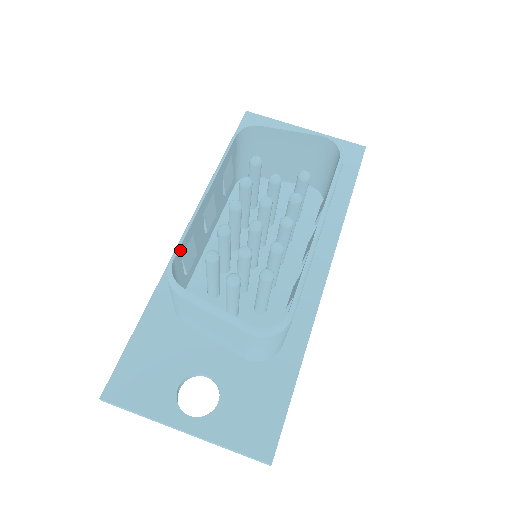
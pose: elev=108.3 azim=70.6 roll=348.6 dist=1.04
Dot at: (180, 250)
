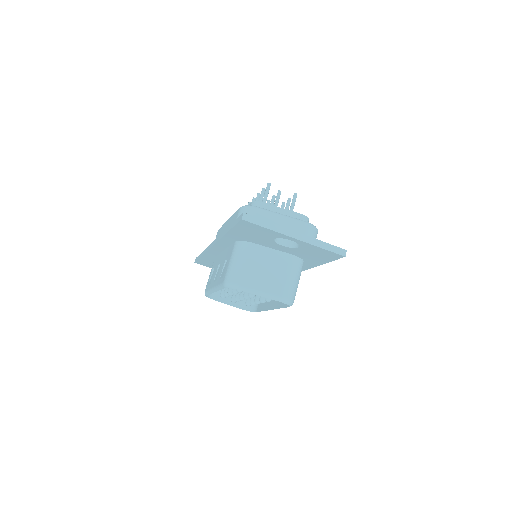
Dot at: occluded
